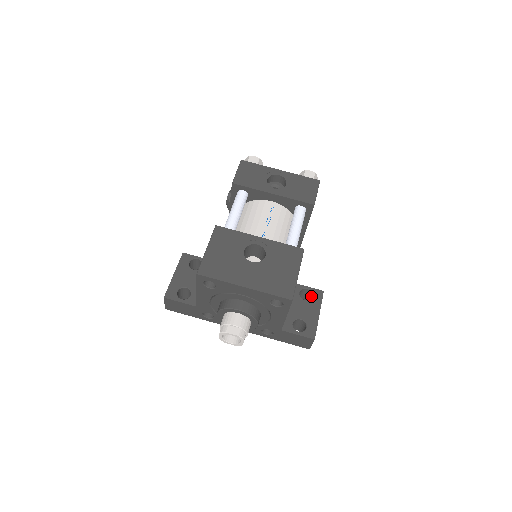
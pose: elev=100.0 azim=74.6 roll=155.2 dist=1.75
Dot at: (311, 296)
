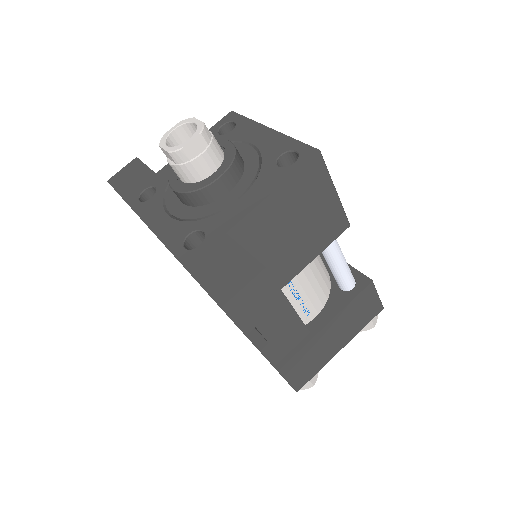
Dot at: occluded
